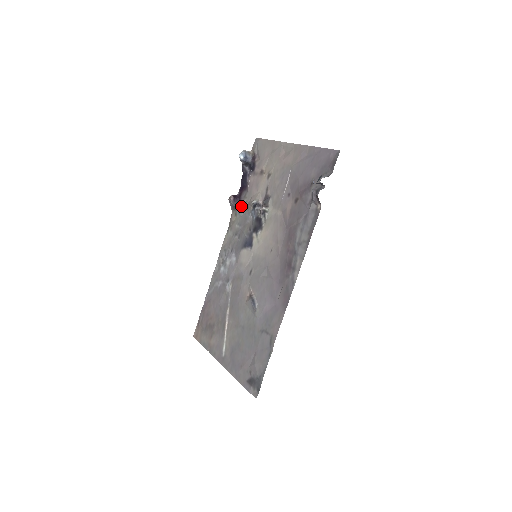
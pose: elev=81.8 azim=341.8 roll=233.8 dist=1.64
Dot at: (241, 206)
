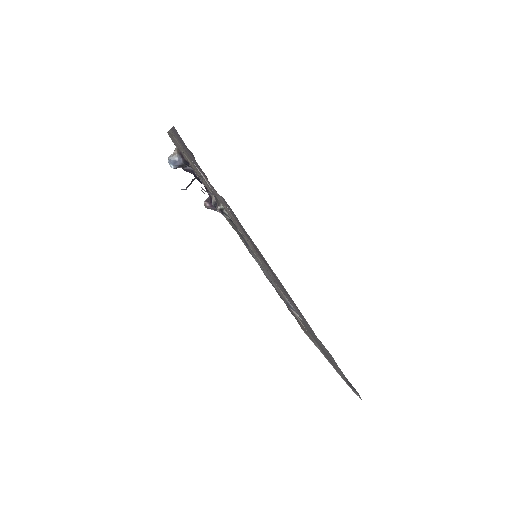
Dot at: occluded
